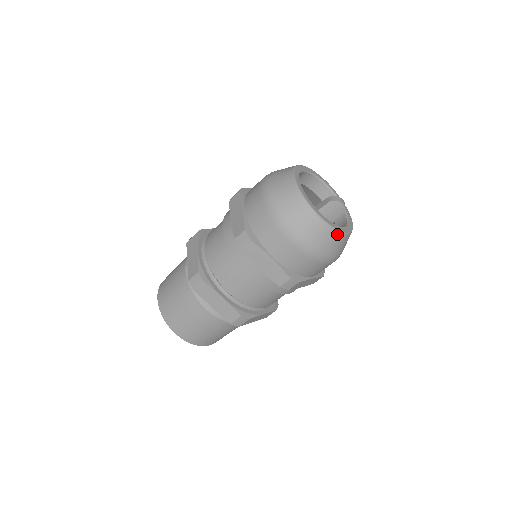
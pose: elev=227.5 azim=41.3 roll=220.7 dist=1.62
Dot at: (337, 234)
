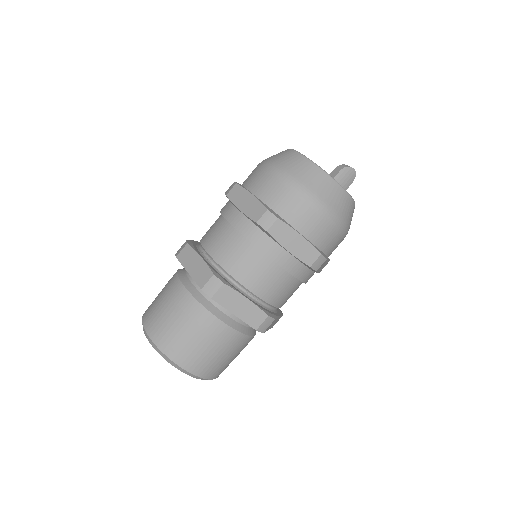
Dot at: (352, 202)
